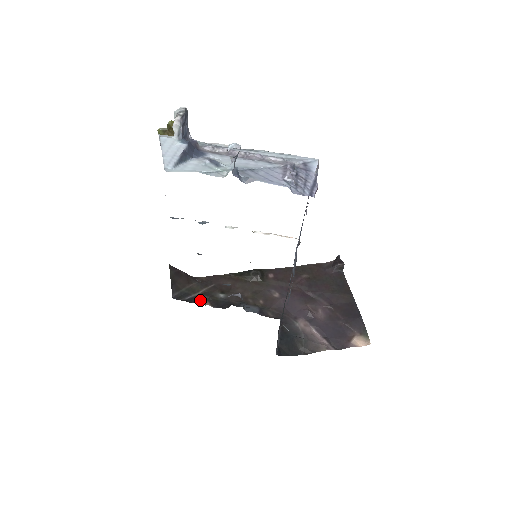
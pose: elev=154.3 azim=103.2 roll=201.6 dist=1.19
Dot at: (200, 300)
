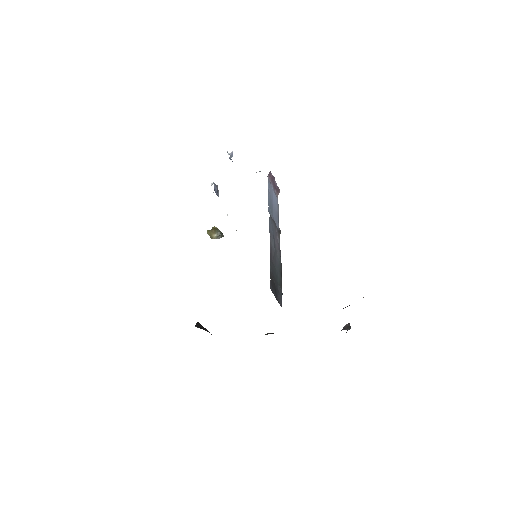
Dot at: occluded
